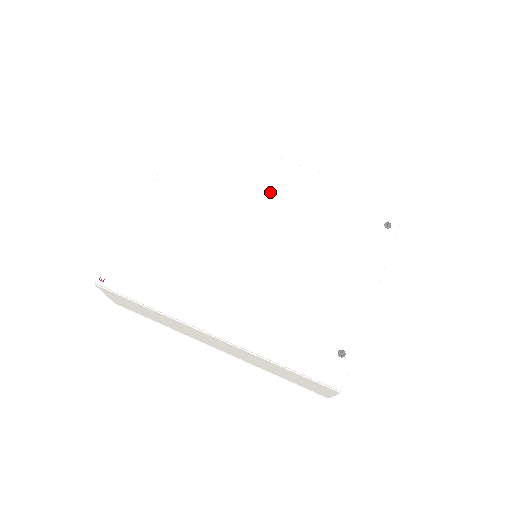
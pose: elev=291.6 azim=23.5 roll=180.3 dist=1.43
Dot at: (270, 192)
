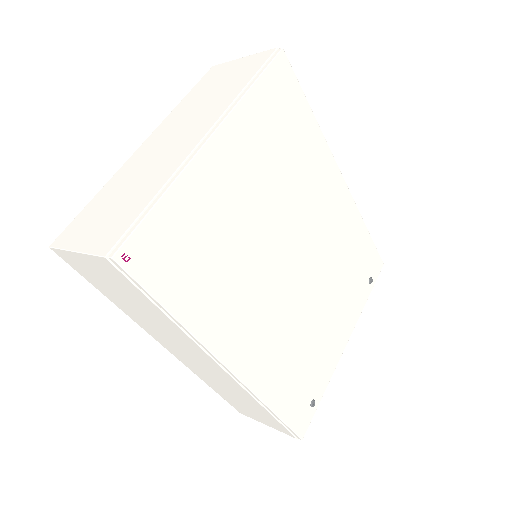
Dot at: (320, 204)
